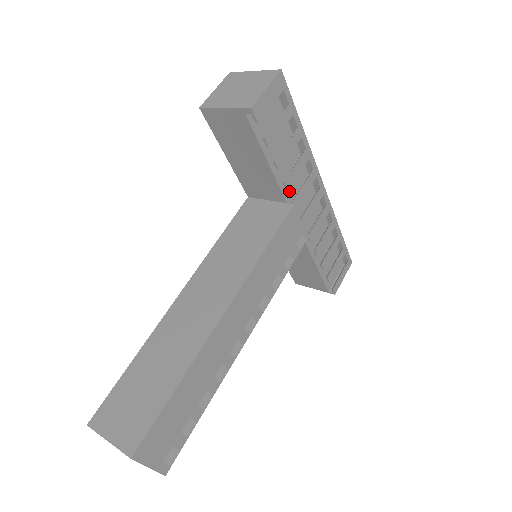
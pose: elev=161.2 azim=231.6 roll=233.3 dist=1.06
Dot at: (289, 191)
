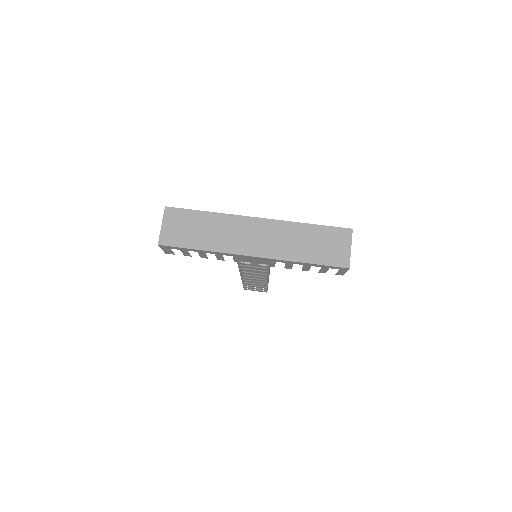
Dot at: occluded
